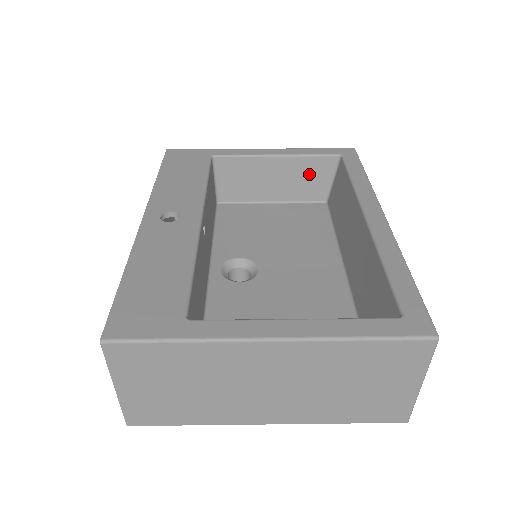
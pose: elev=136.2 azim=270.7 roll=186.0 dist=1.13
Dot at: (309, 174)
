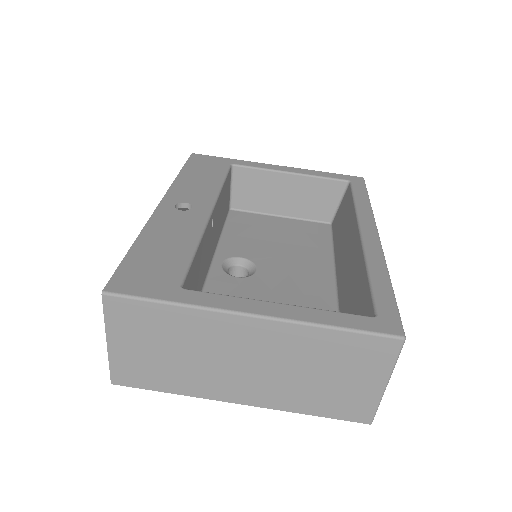
Dot at: (318, 195)
